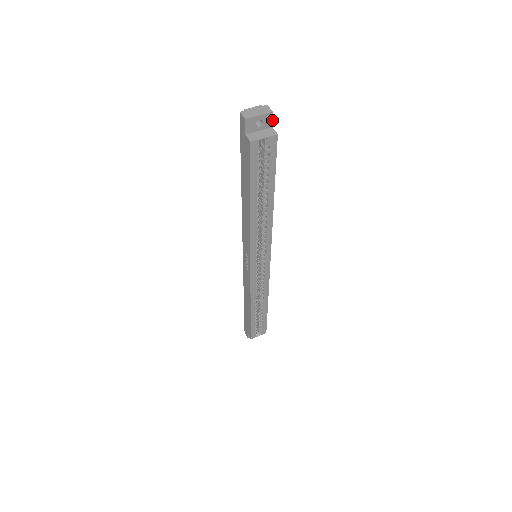
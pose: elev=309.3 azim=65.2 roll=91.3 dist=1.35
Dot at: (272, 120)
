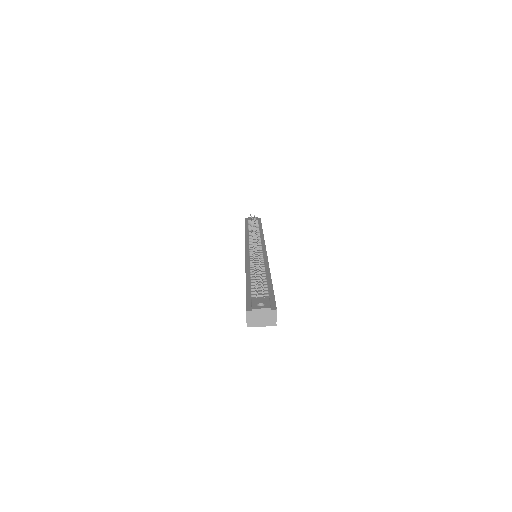
Dot at: occluded
